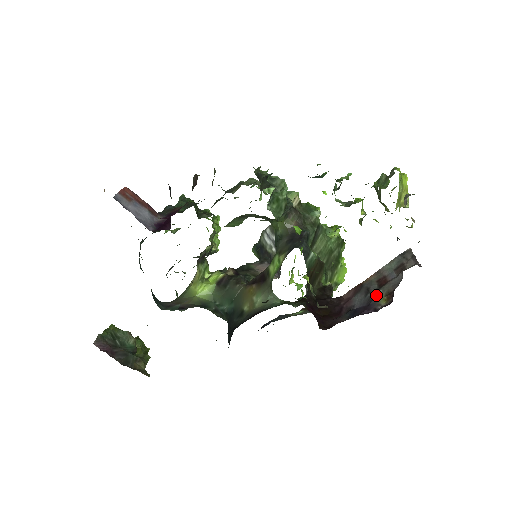
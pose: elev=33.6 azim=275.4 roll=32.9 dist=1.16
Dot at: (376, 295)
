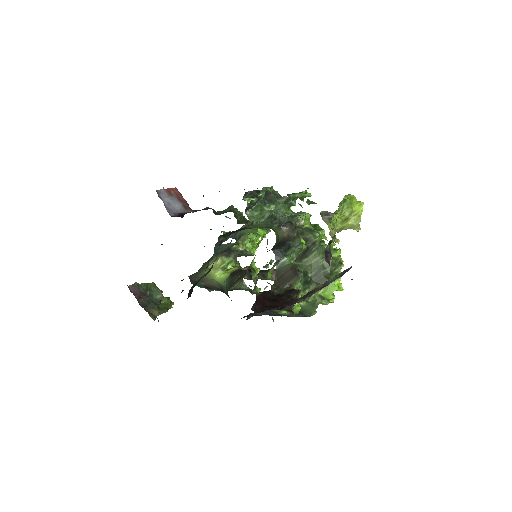
Dot at: occluded
